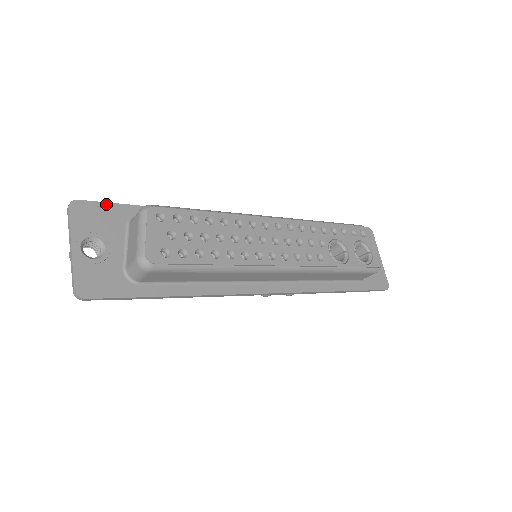
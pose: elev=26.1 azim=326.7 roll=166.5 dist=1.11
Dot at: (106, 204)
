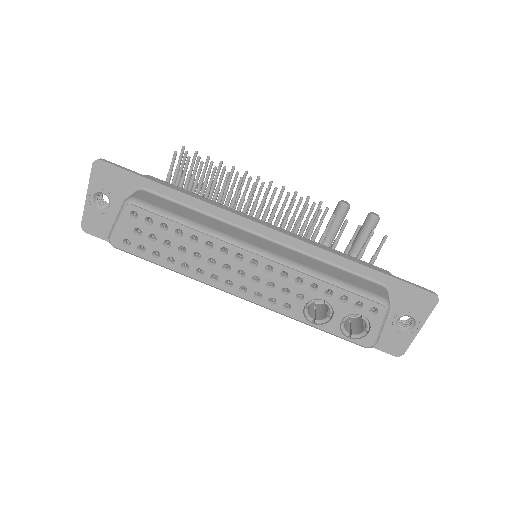
Dot at: (122, 170)
